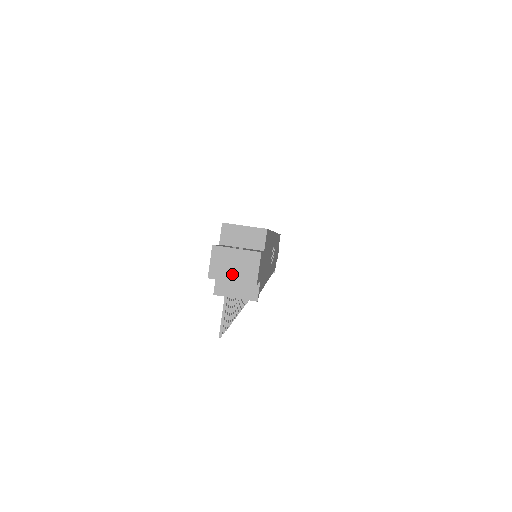
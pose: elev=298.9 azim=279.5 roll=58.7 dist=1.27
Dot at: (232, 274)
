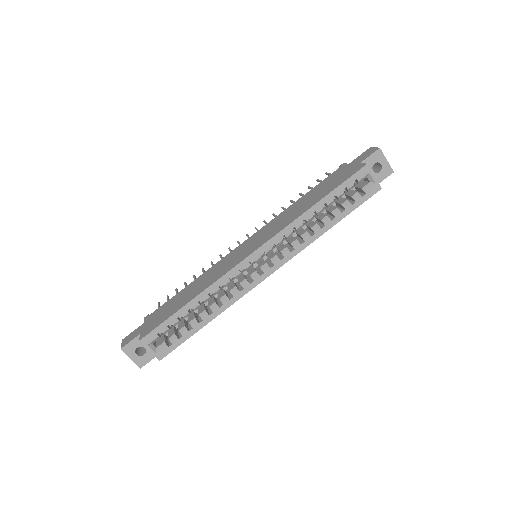
Dot at: occluded
